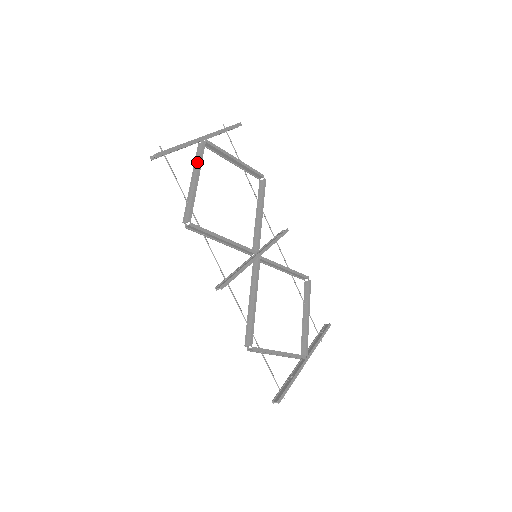
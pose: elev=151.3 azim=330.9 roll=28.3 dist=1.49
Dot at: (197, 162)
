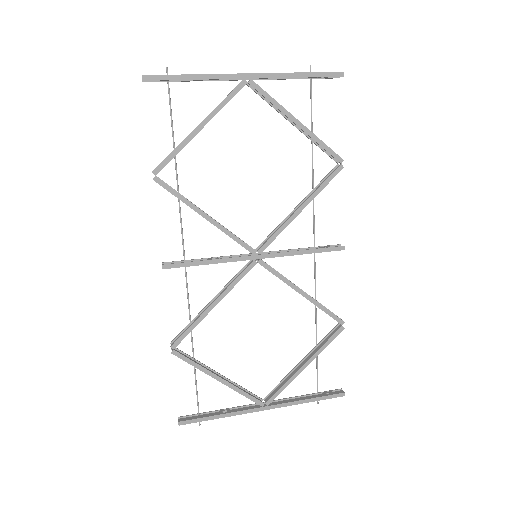
Dot at: (220, 105)
